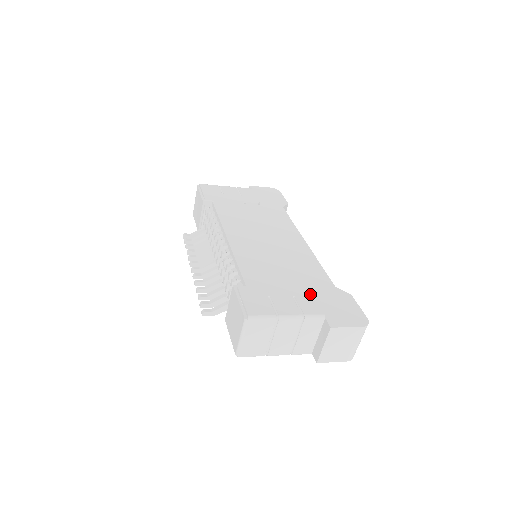
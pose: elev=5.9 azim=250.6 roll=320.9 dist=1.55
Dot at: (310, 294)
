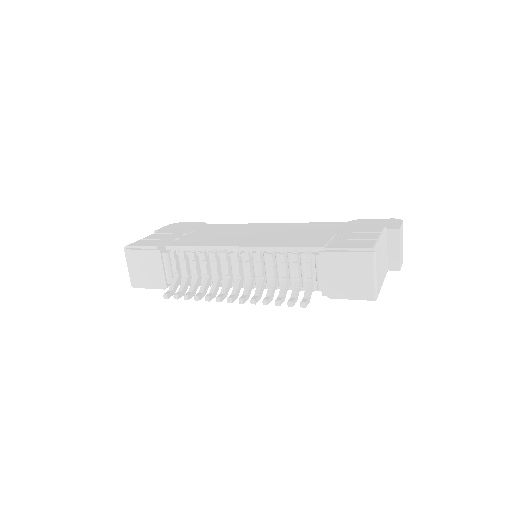
Dot at: (354, 227)
